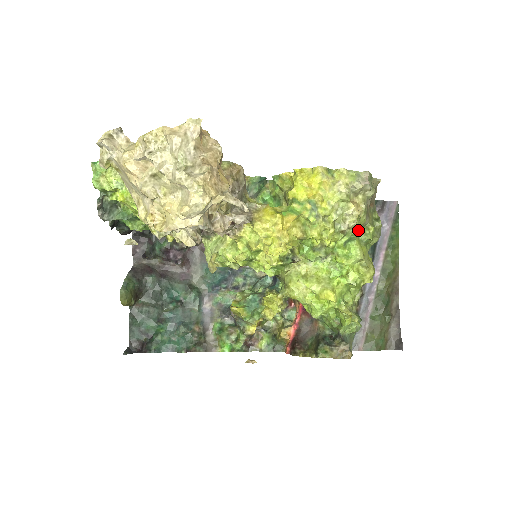
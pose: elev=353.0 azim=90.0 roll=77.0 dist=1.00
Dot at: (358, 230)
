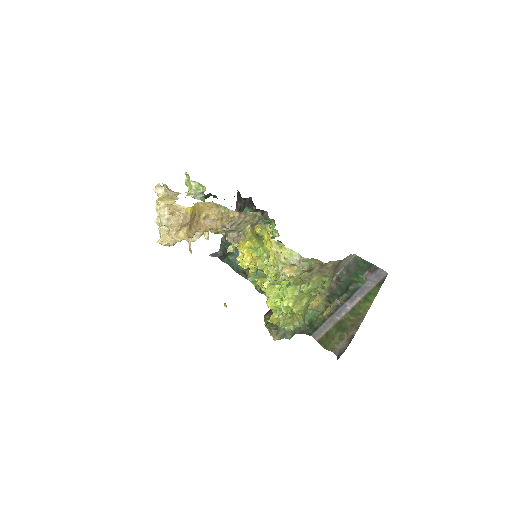
Dot at: (301, 282)
